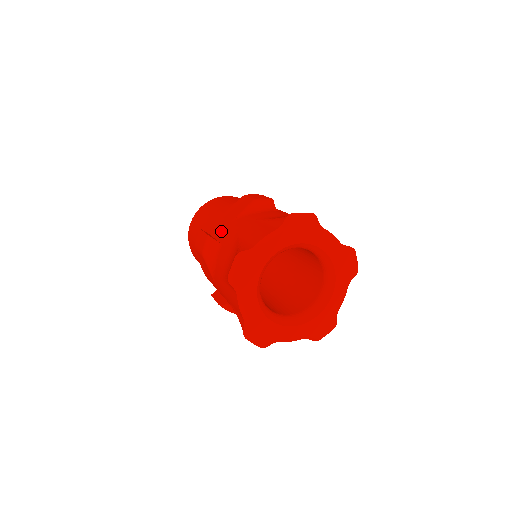
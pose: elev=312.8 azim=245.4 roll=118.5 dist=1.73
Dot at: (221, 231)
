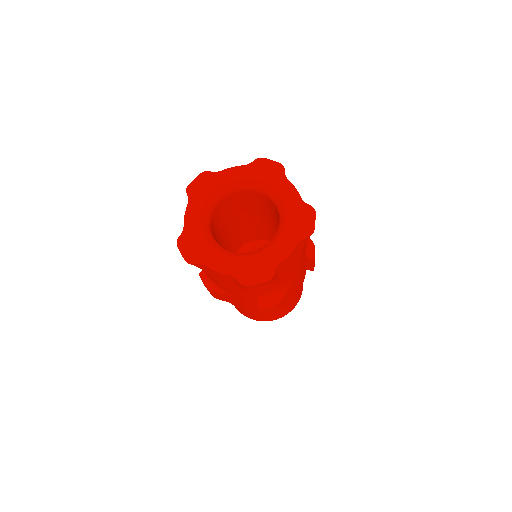
Dot at: occluded
